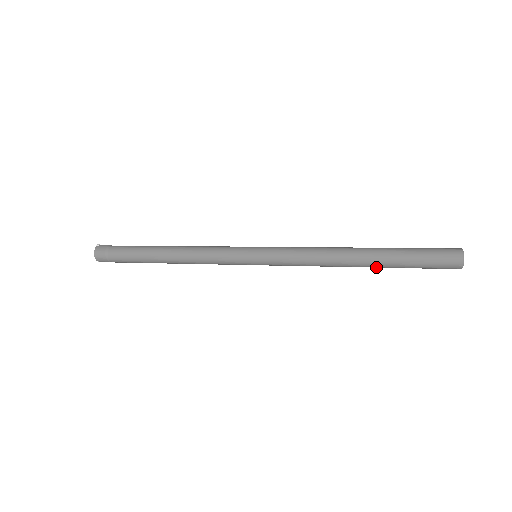
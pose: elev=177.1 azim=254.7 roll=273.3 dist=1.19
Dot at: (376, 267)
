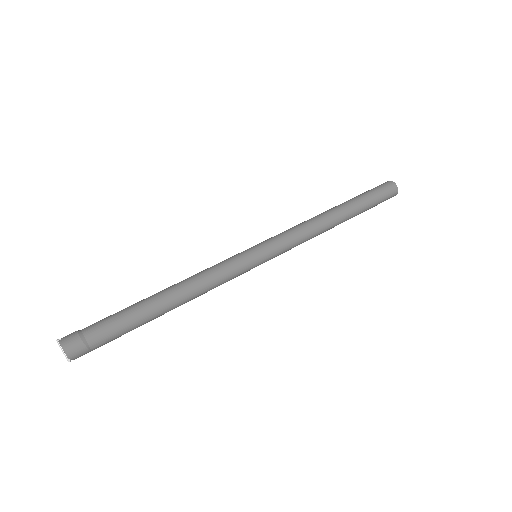
Dot at: (350, 218)
